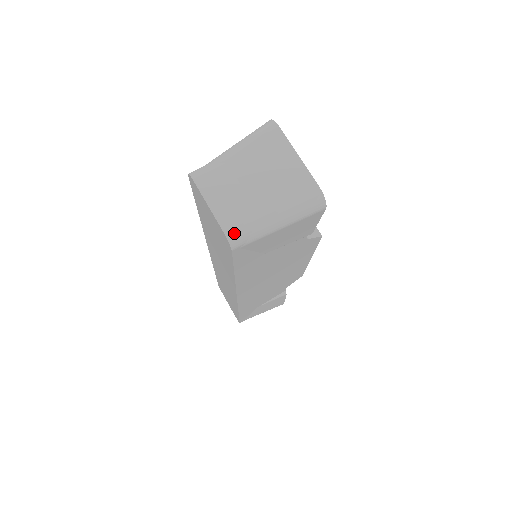
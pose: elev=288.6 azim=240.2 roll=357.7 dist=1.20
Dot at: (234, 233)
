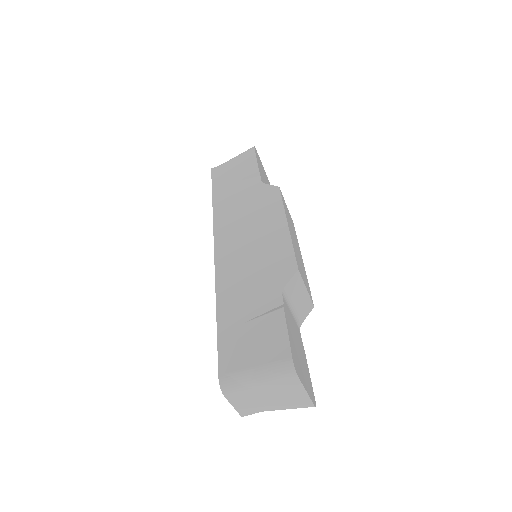
Dot at: occluded
